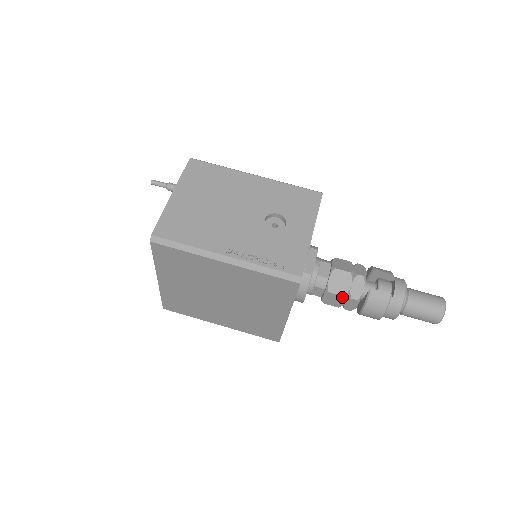
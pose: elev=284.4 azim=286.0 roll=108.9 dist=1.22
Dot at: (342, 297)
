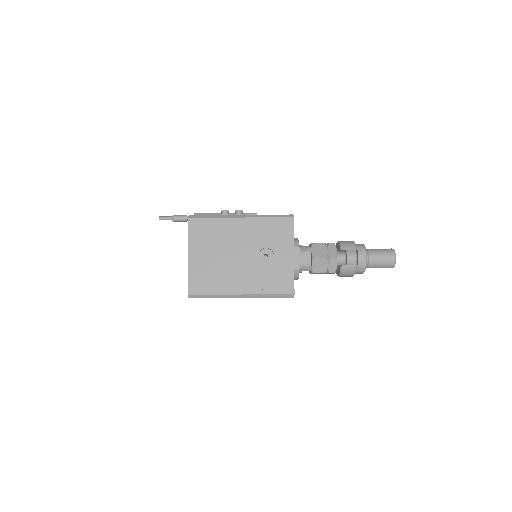
Dot at: (323, 273)
